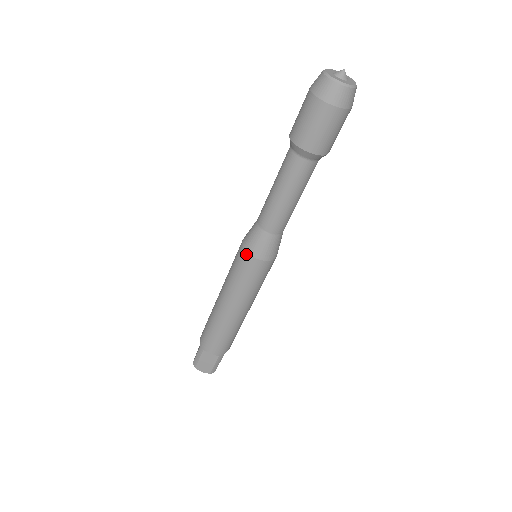
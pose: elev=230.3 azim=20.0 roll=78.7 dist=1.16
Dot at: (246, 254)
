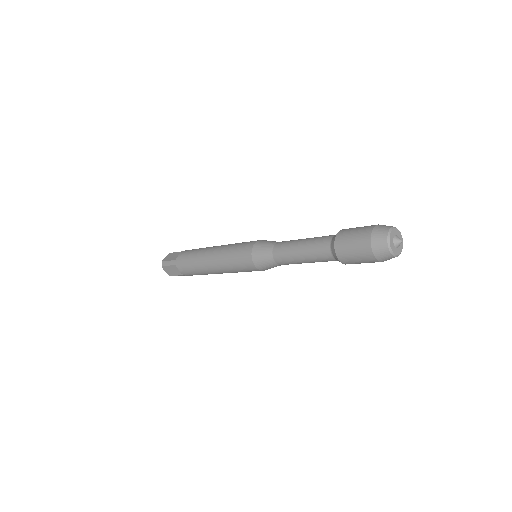
Dot at: occluded
